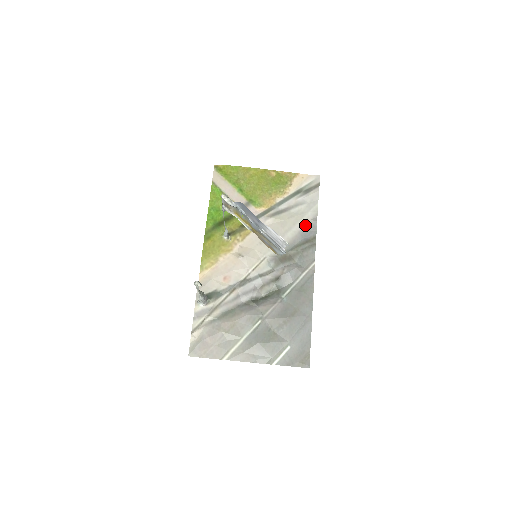
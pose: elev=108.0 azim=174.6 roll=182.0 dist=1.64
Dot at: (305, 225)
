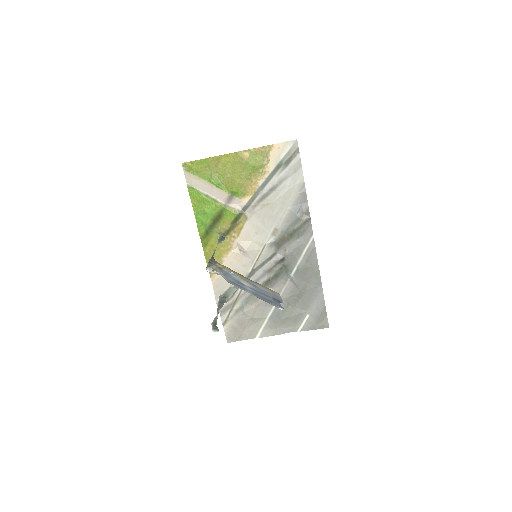
Dot at: (295, 200)
